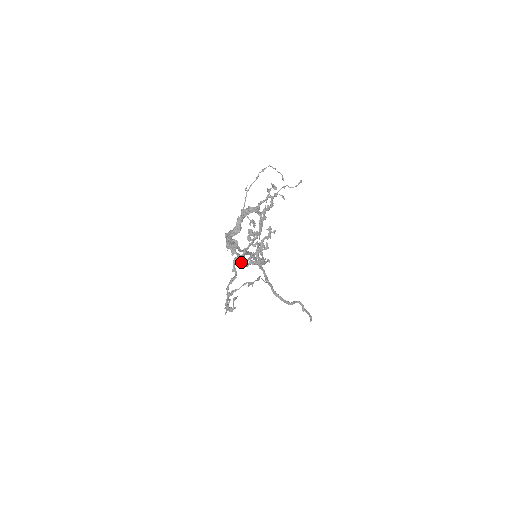
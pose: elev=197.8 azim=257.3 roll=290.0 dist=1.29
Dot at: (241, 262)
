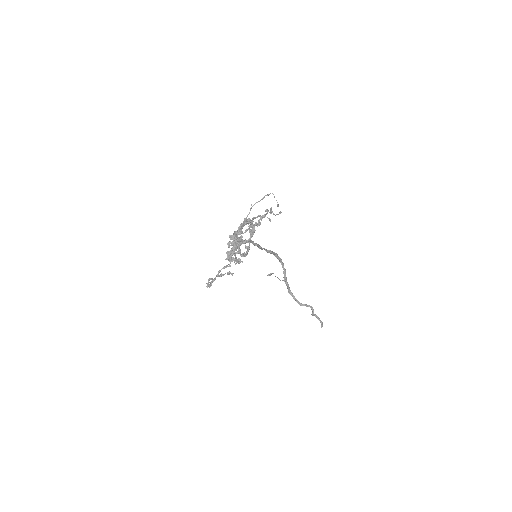
Dot at: (227, 256)
